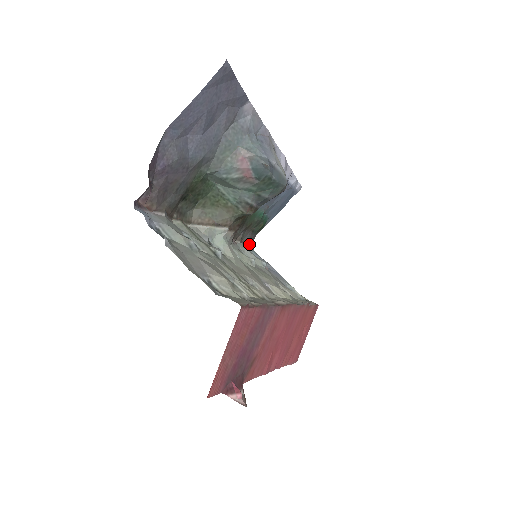
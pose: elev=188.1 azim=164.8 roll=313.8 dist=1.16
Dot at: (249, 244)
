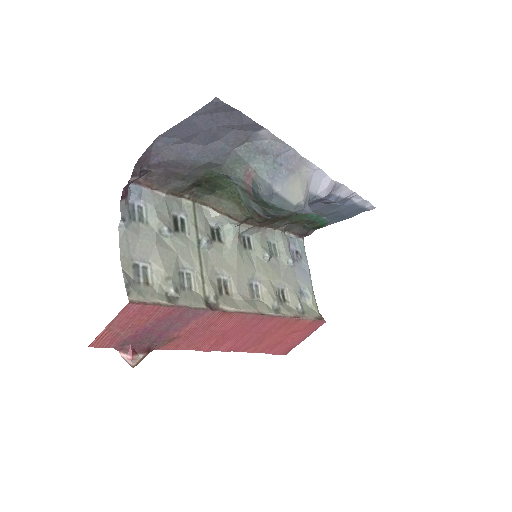
Dot at: (301, 235)
